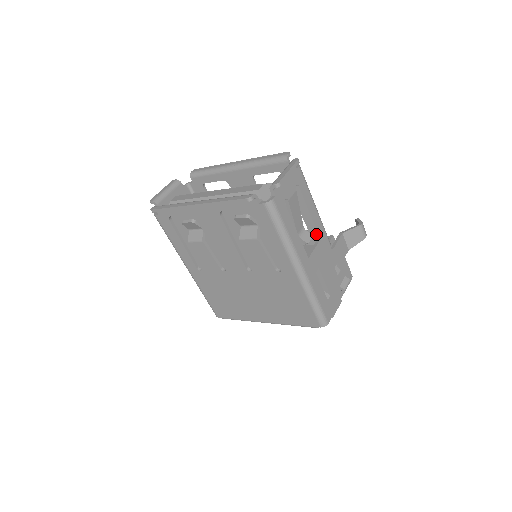
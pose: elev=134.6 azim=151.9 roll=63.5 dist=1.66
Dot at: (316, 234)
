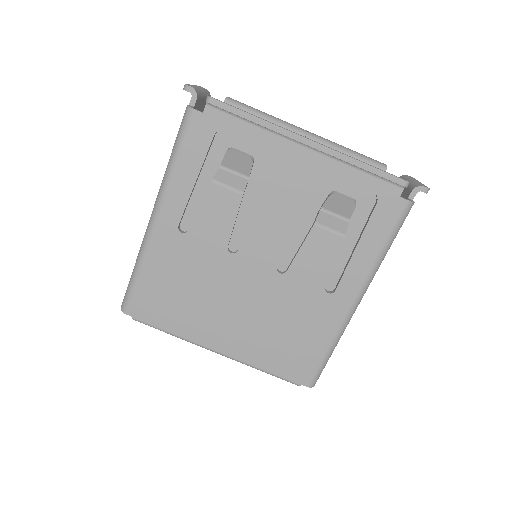
Dot at: occluded
